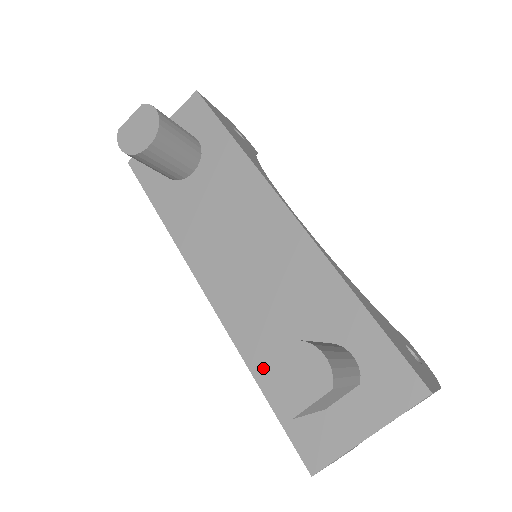
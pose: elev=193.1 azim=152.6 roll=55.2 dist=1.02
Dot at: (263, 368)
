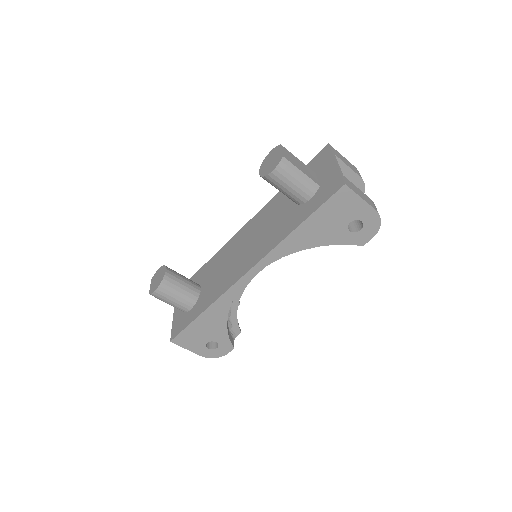
Dot at: (263, 177)
